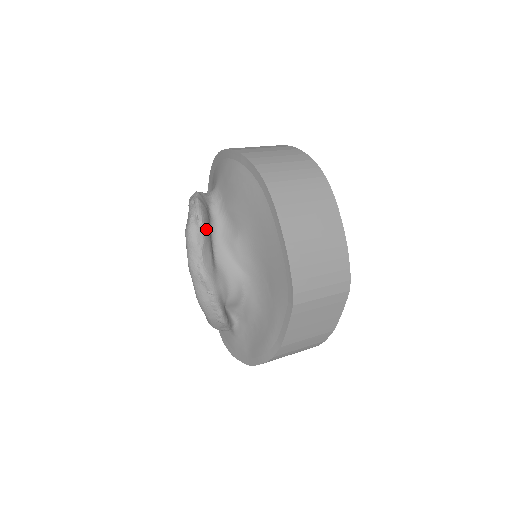
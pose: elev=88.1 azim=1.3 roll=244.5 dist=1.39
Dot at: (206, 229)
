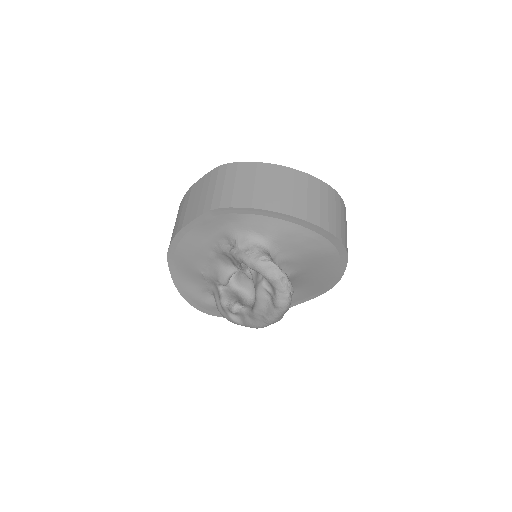
Dot at: occluded
